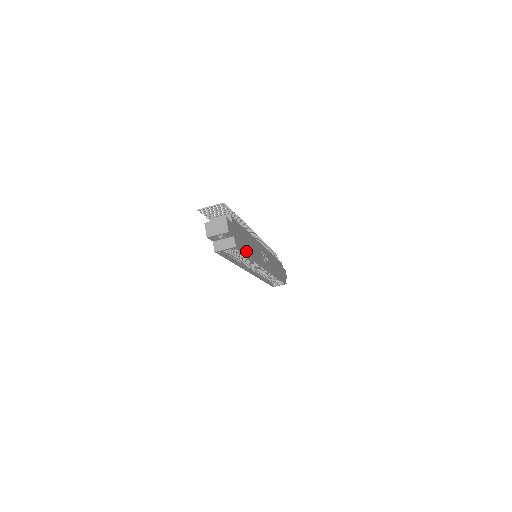
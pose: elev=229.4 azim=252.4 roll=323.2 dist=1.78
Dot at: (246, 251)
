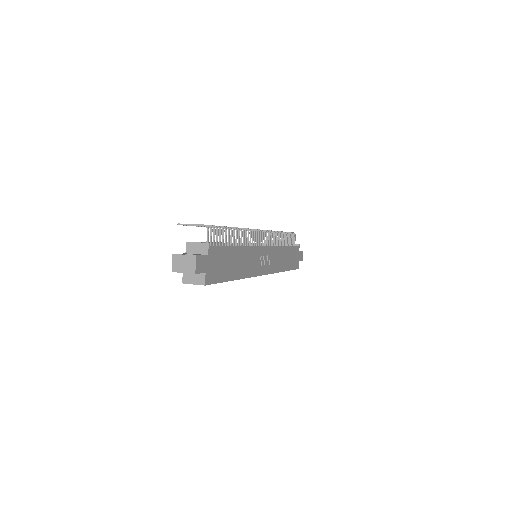
Dot at: (226, 277)
